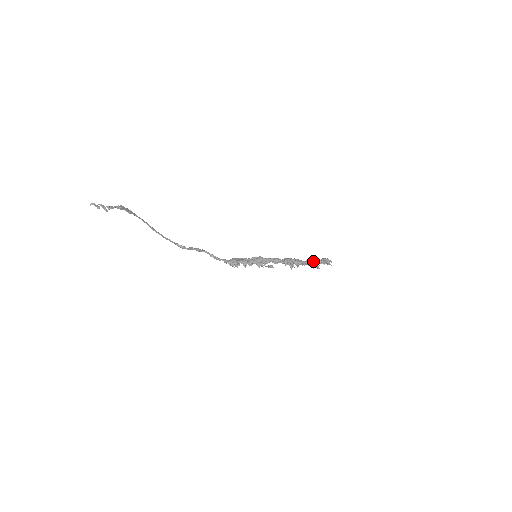
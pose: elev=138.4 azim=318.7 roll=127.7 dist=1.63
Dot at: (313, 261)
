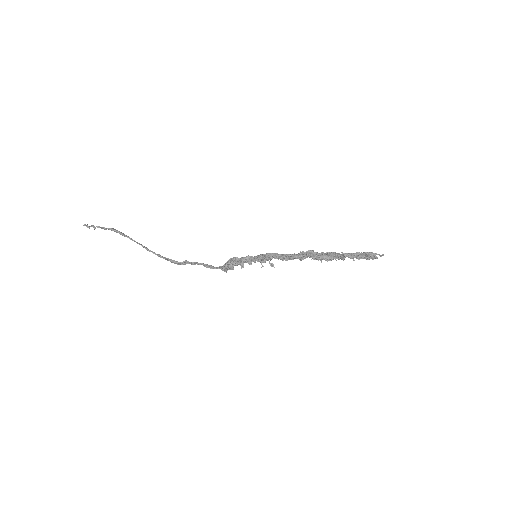
Dot at: occluded
